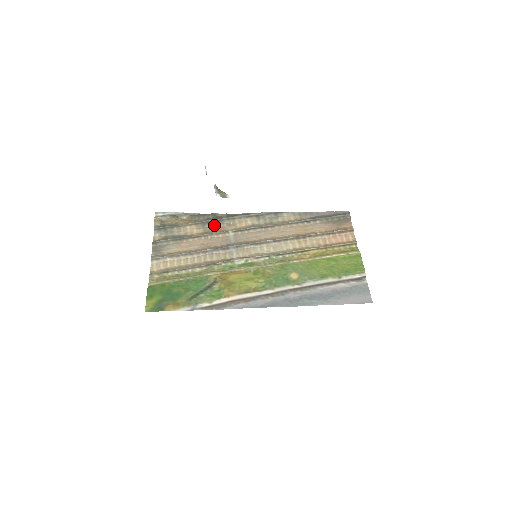
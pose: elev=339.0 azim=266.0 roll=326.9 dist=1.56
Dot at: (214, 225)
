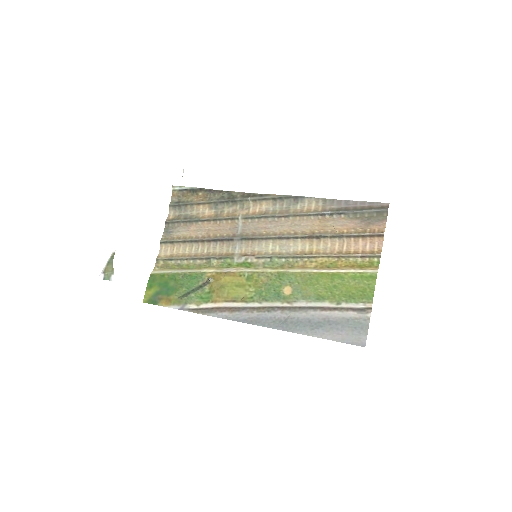
Dot at: (227, 206)
